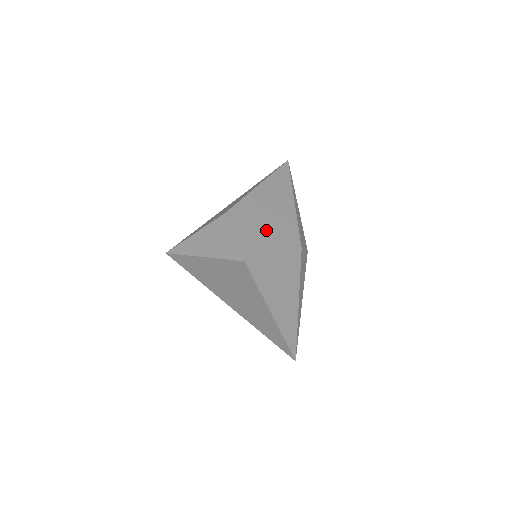
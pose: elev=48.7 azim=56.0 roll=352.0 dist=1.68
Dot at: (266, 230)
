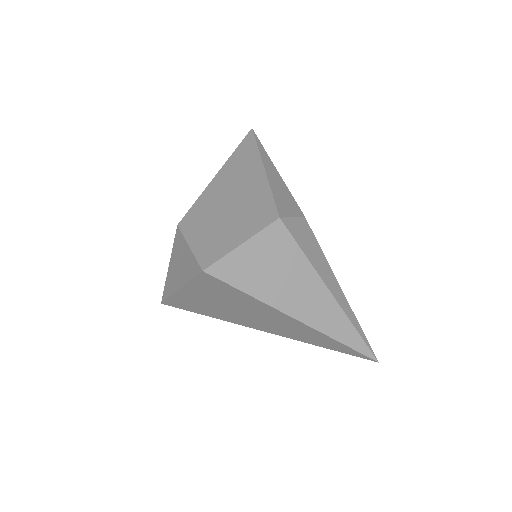
Dot at: (229, 220)
